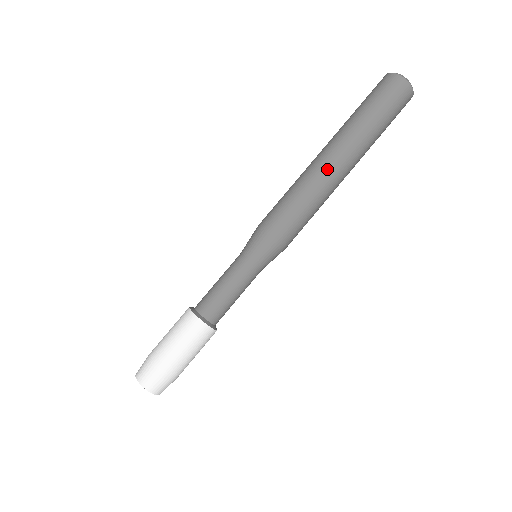
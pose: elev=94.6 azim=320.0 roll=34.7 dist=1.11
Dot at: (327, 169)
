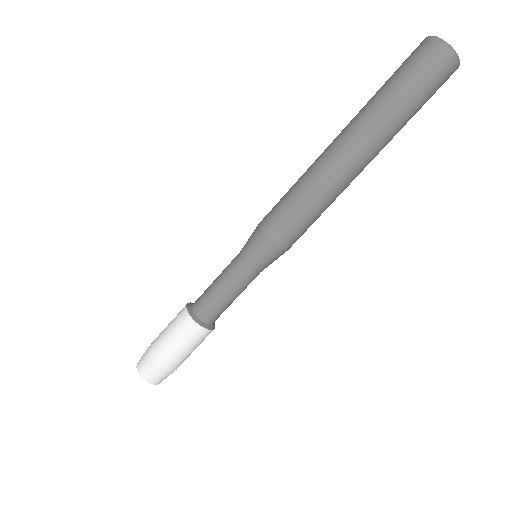
Dot at: (328, 157)
